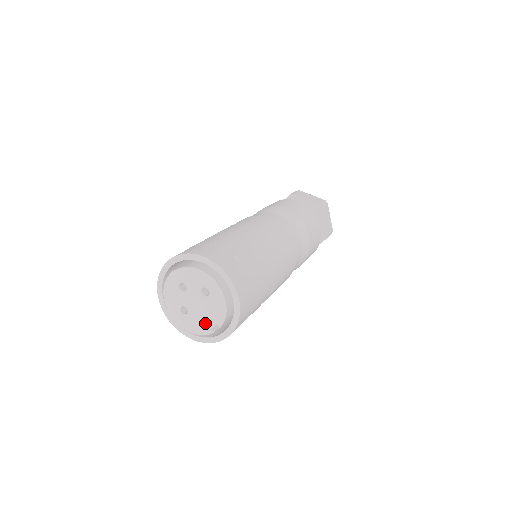
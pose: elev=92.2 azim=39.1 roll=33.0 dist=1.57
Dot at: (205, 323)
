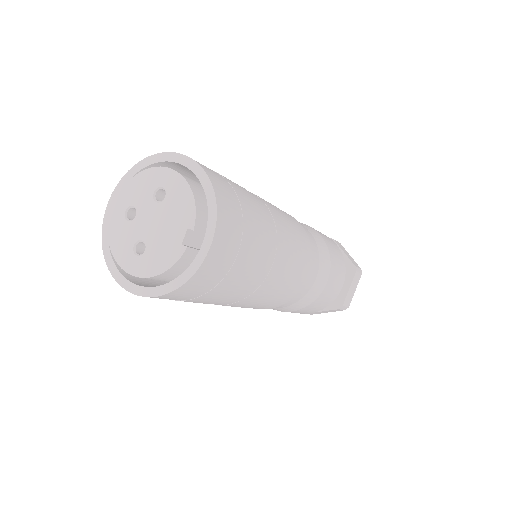
Dot at: (171, 242)
